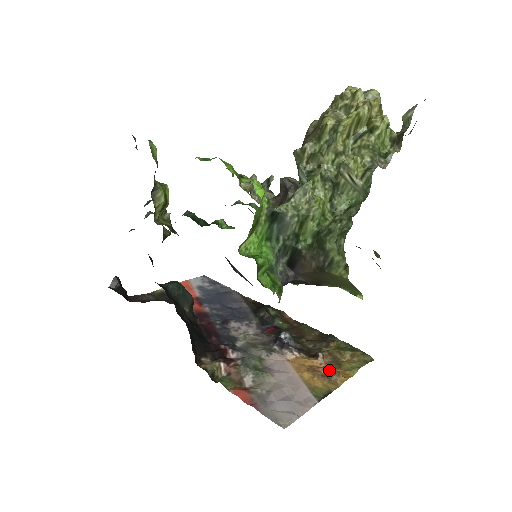
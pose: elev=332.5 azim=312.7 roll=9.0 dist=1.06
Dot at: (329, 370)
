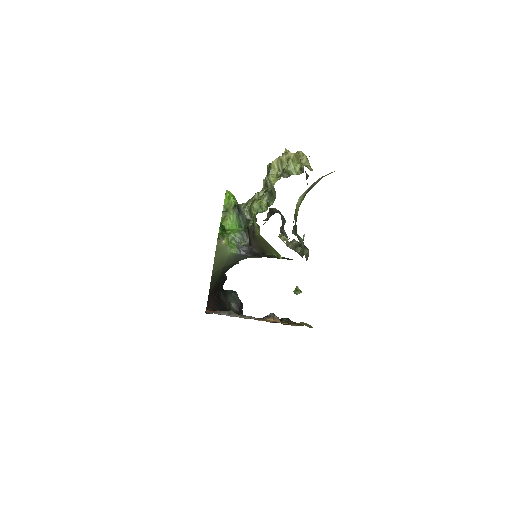
Dot at: (272, 321)
